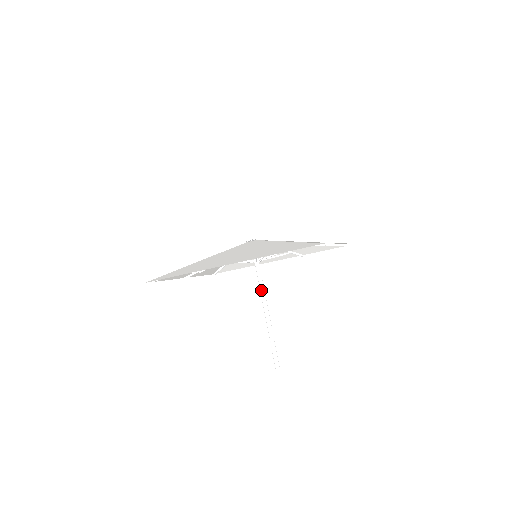
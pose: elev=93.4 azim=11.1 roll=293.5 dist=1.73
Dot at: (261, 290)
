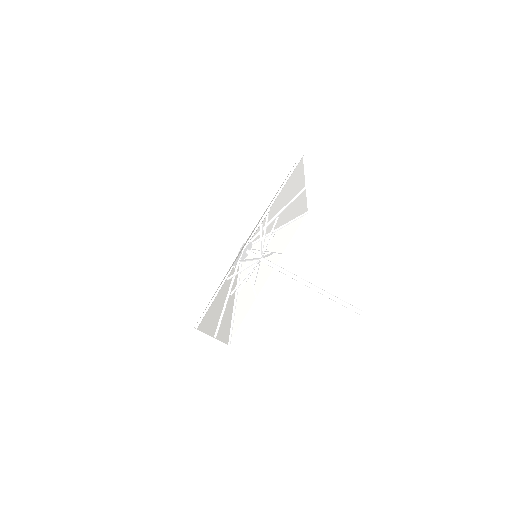
Dot at: (286, 272)
